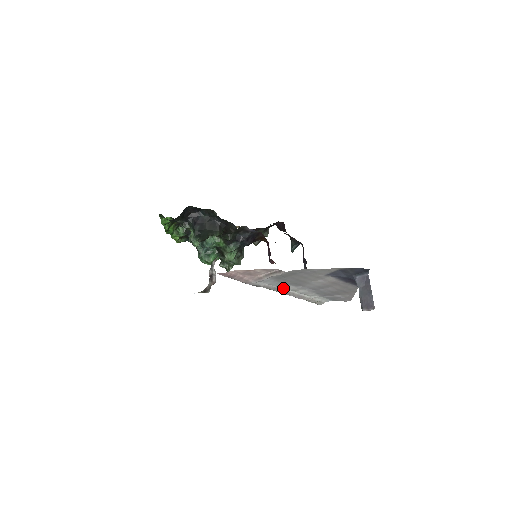
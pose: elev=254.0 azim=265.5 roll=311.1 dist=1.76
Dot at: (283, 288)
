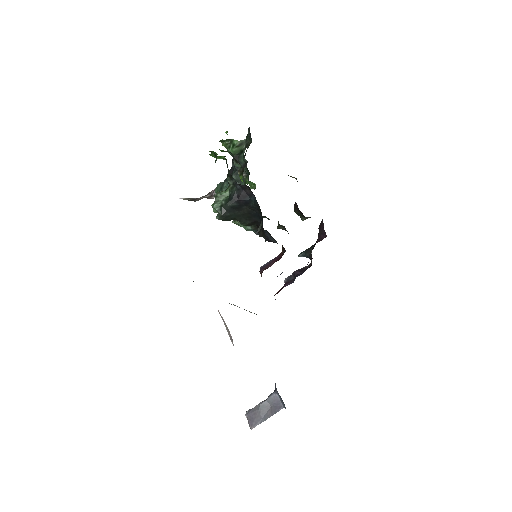
Dot at: occluded
